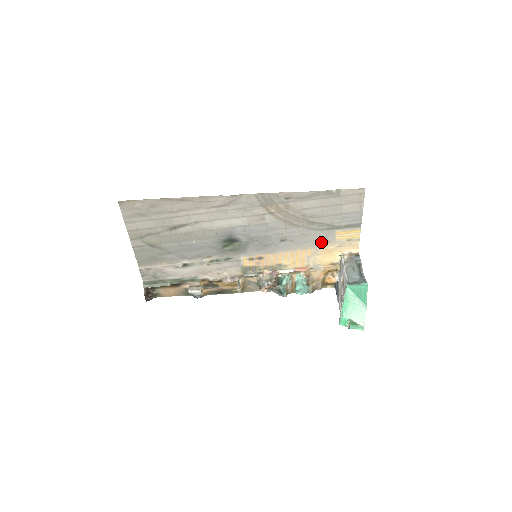
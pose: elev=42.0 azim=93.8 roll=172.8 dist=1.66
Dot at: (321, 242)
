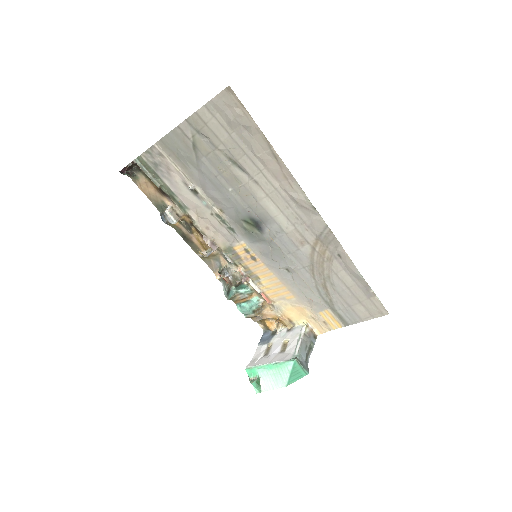
Dot at: (308, 302)
